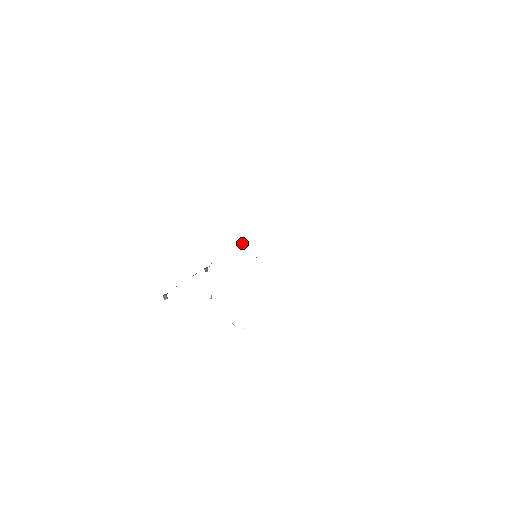
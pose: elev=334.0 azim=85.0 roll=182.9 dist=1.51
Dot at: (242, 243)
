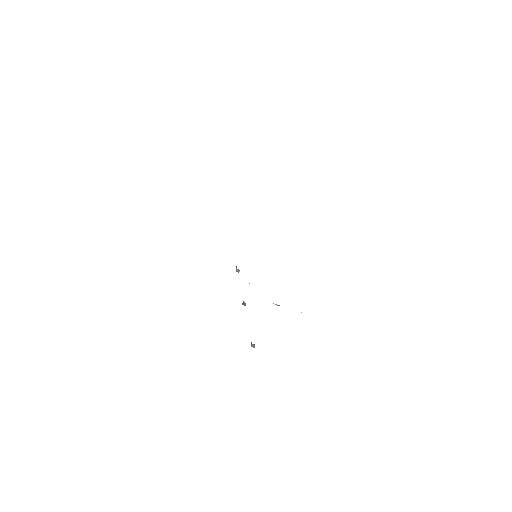
Dot at: occluded
